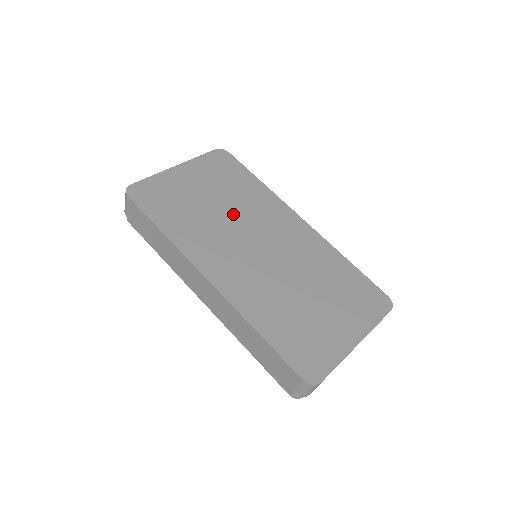
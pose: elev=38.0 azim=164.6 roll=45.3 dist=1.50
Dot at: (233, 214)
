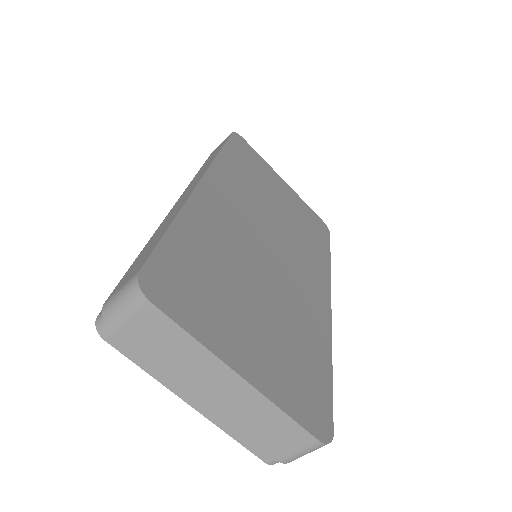
Dot at: (282, 223)
